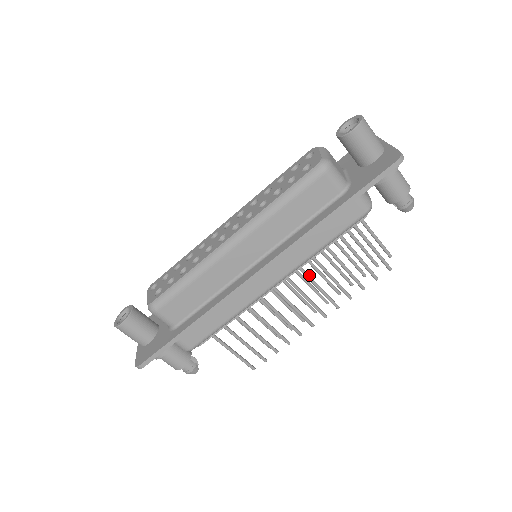
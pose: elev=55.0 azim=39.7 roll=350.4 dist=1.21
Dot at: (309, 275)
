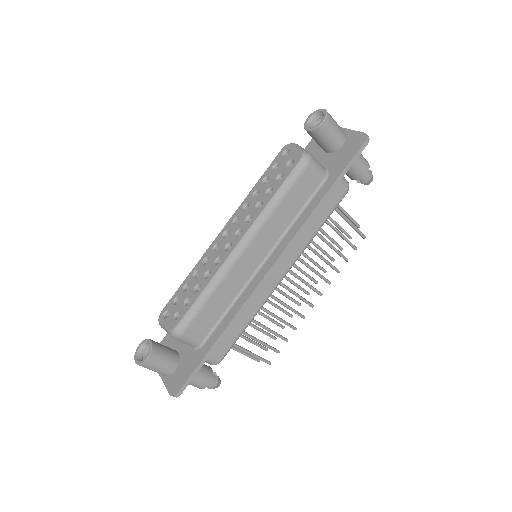
Dot at: occluded
